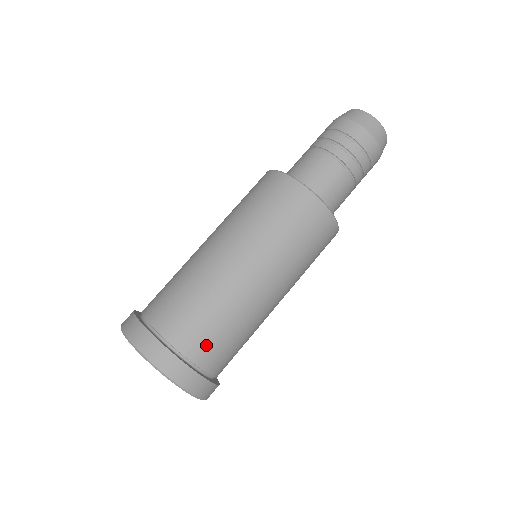
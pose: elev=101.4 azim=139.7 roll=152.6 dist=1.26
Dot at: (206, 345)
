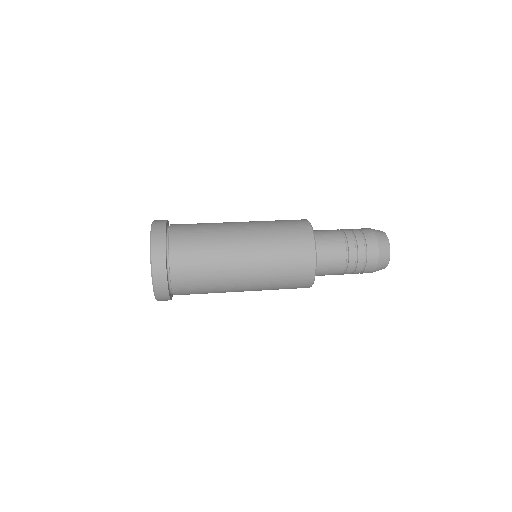
Dot at: (184, 228)
